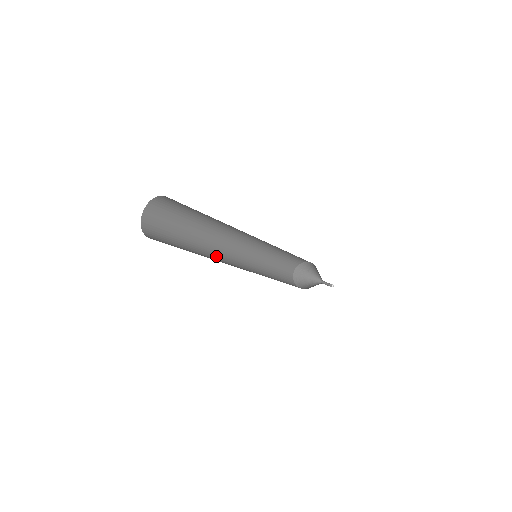
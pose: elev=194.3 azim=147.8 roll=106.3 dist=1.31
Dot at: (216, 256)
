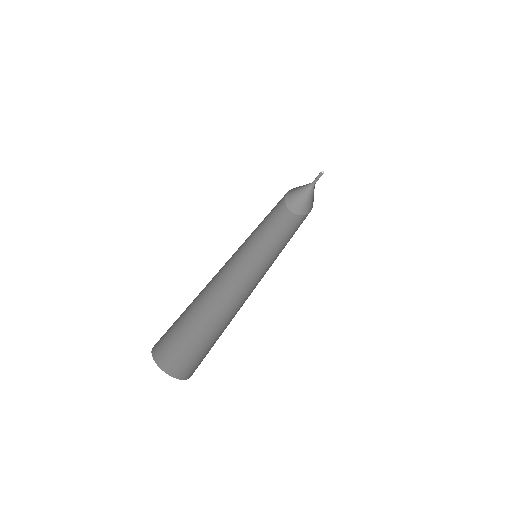
Dot at: (221, 291)
